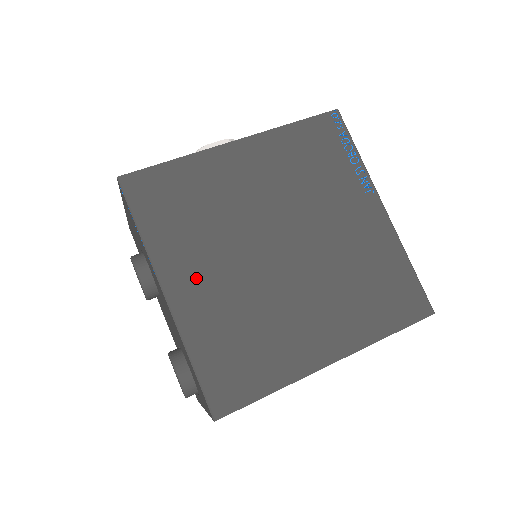
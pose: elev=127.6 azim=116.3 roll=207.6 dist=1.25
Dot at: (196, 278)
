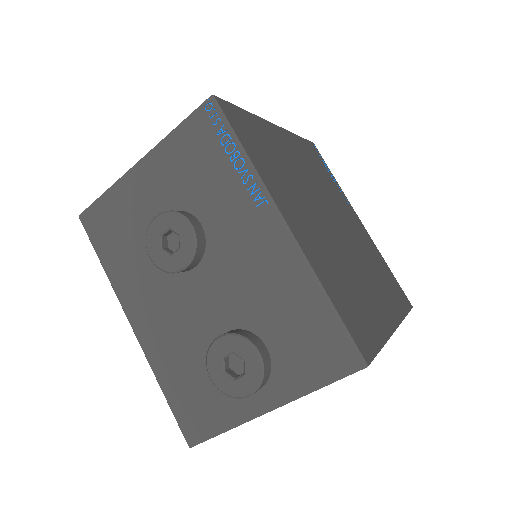
Dot at: (299, 218)
